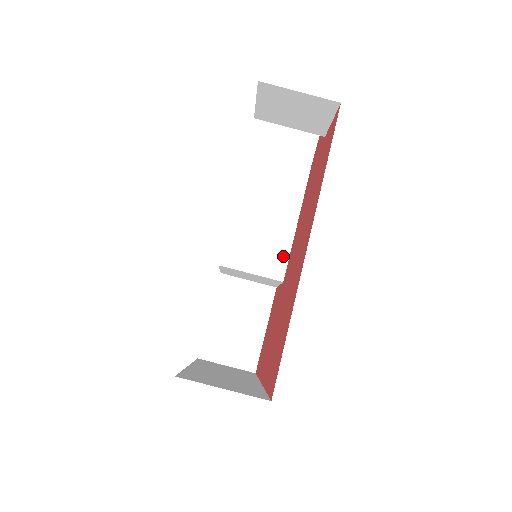
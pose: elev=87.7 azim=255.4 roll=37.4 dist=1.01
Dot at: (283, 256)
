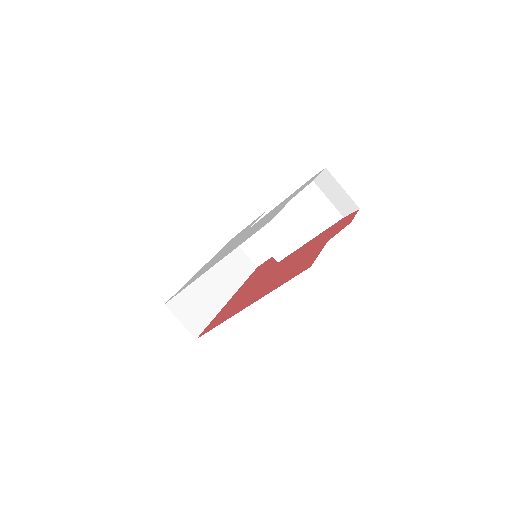
Dot at: (287, 251)
